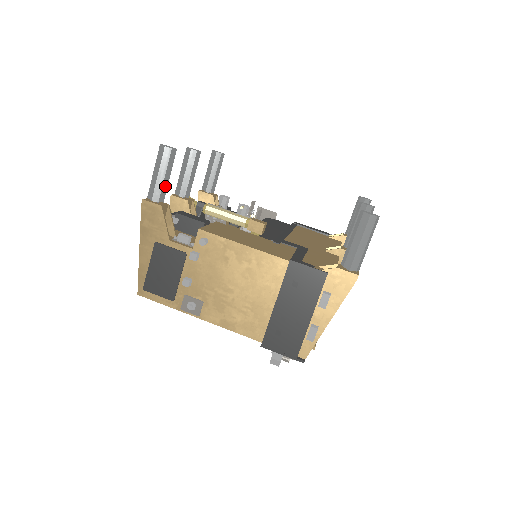
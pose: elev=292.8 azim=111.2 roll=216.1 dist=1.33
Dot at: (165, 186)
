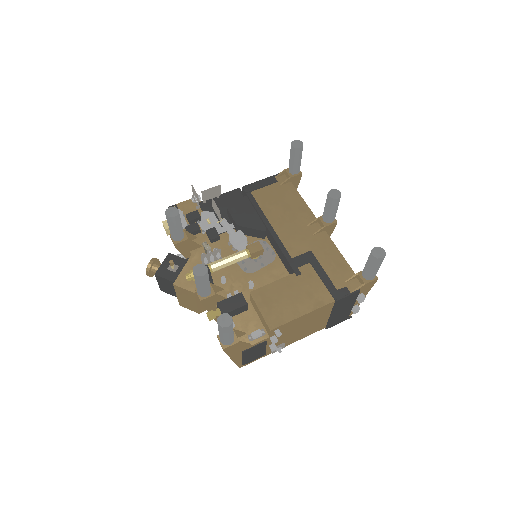
Dot at: (233, 333)
